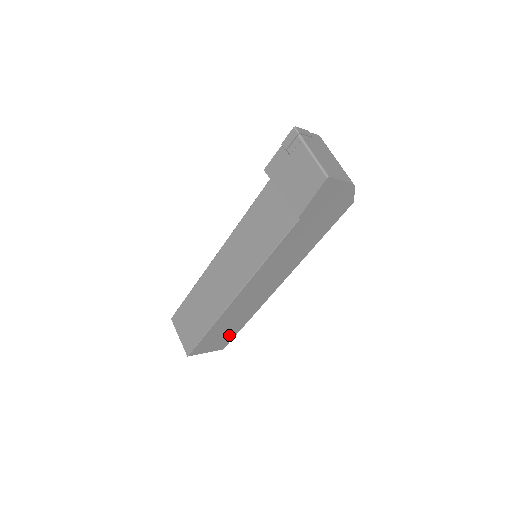
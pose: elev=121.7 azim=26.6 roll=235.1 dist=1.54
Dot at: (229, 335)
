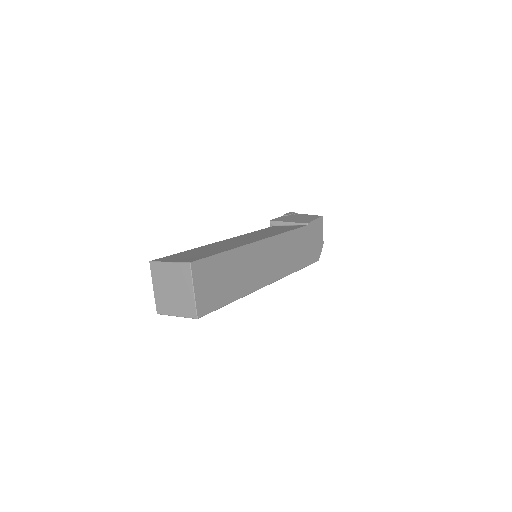
Dot at: (219, 296)
